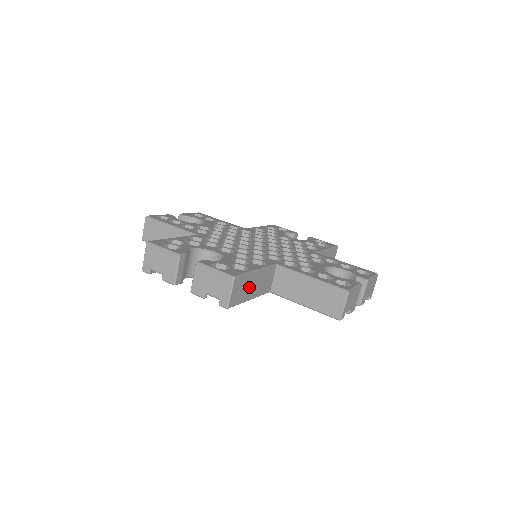
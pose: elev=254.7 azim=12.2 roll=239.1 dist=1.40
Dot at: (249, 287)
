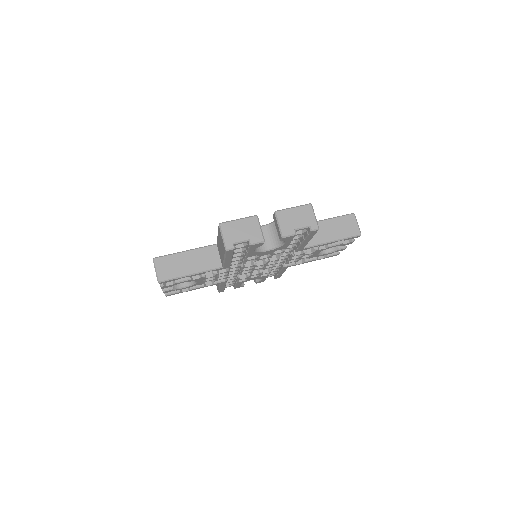
Dot at: (181, 264)
